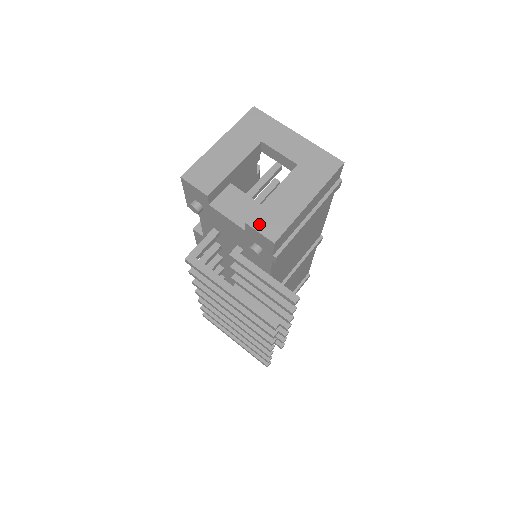
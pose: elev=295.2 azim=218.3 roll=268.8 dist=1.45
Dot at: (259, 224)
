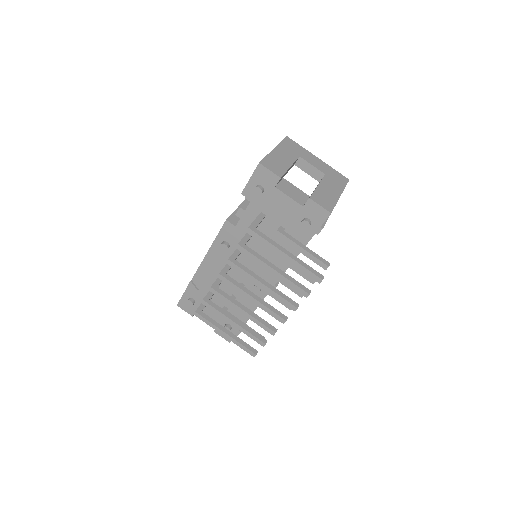
Dot at: (318, 201)
